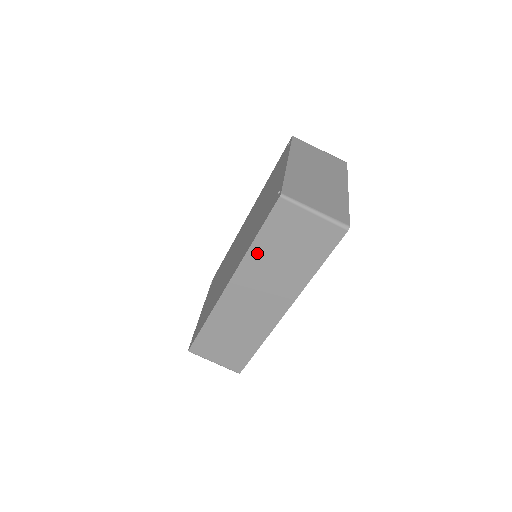
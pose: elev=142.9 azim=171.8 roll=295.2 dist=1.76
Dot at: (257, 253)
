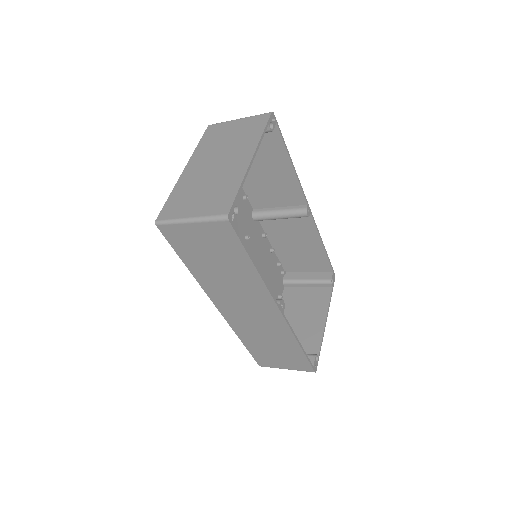
Dot at: (201, 275)
